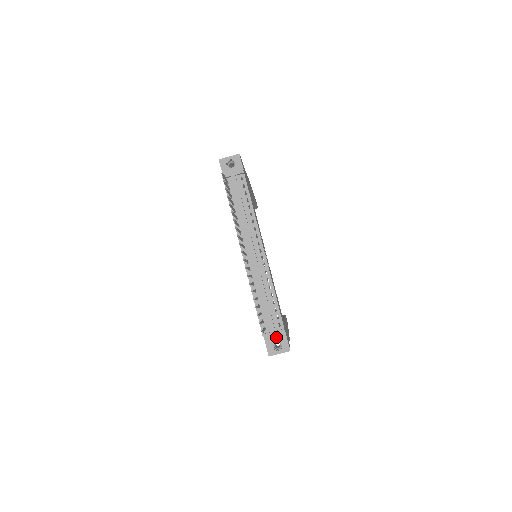
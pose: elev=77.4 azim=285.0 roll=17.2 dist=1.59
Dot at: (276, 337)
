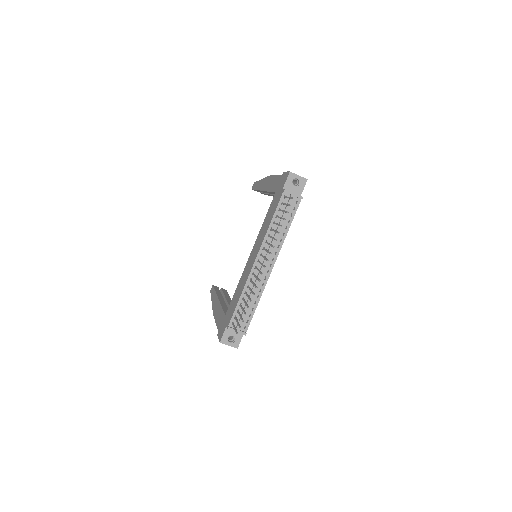
Dot at: (235, 333)
